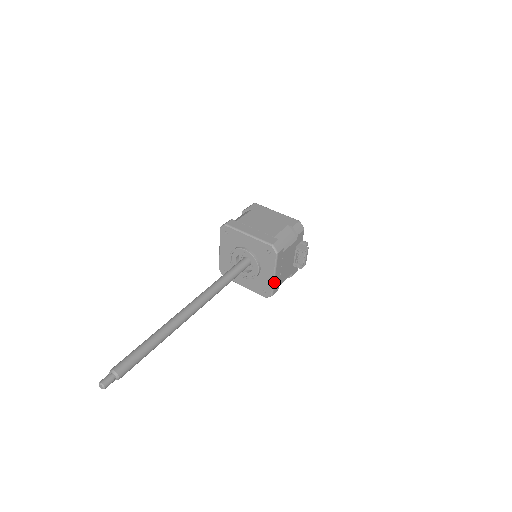
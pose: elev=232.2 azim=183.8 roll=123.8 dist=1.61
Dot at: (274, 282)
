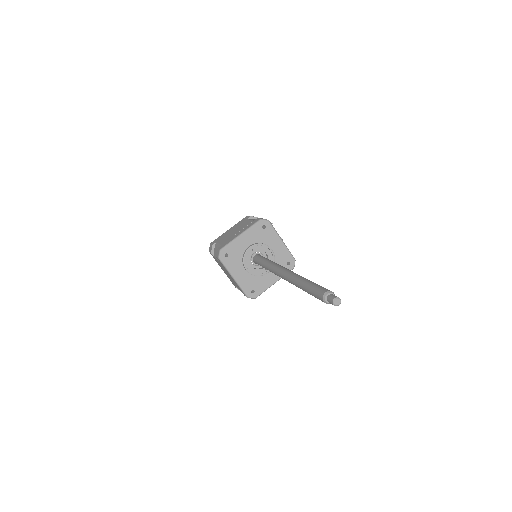
Dot at: occluded
